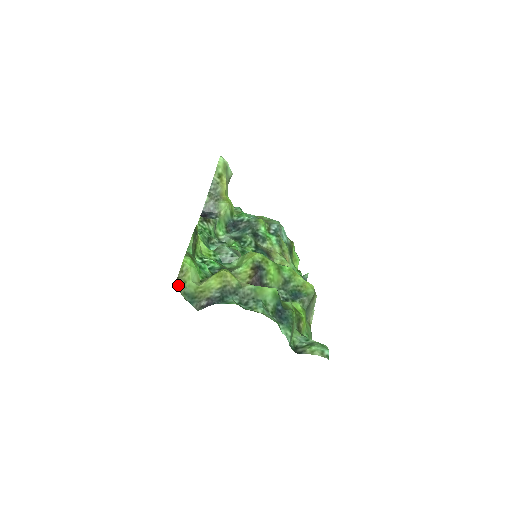
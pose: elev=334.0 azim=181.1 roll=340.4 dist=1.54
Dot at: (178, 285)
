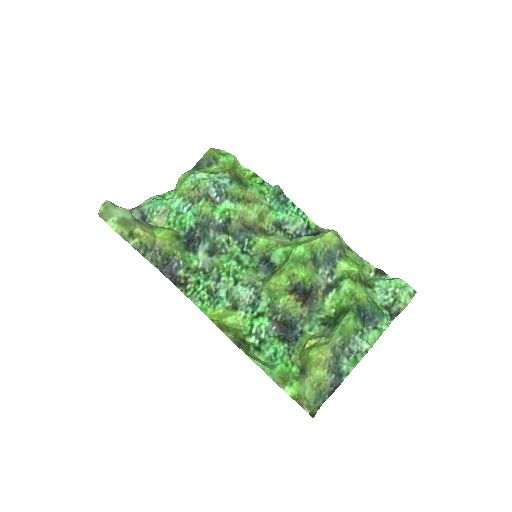
Dot at: (307, 408)
